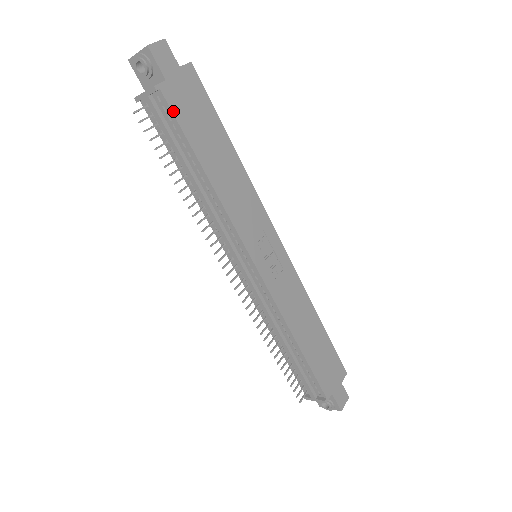
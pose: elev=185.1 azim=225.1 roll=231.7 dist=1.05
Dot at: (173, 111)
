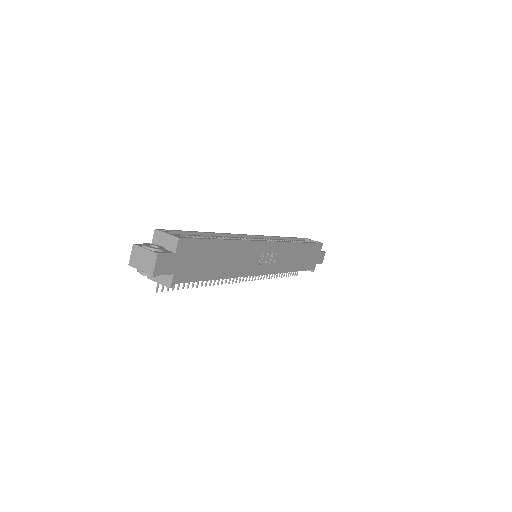
Dot at: (187, 281)
